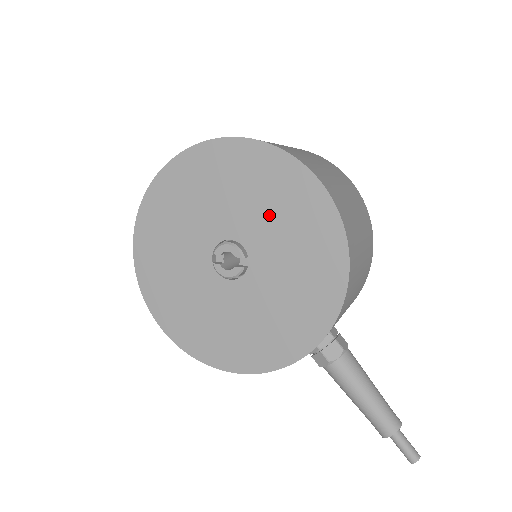
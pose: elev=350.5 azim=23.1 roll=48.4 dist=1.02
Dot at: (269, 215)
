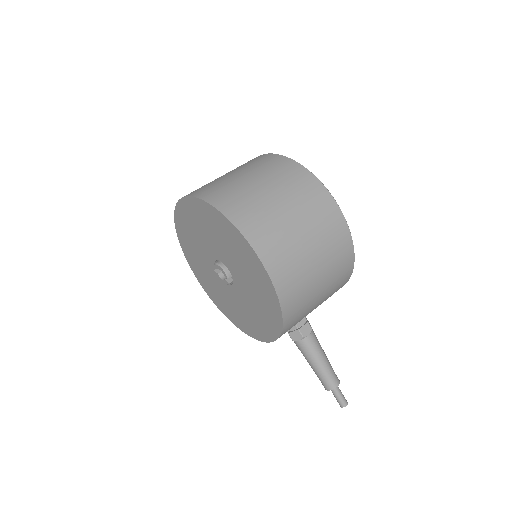
Dot at: (239, 263)
